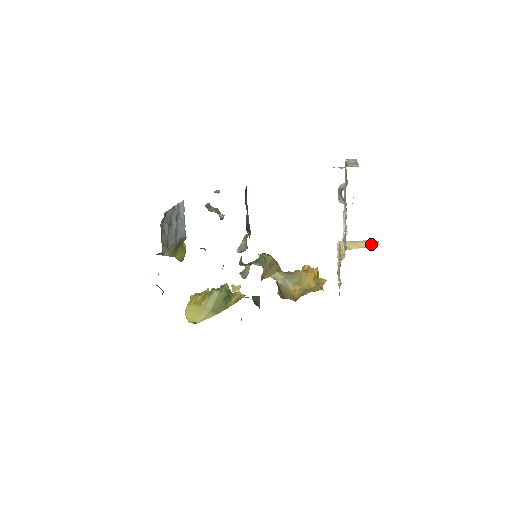
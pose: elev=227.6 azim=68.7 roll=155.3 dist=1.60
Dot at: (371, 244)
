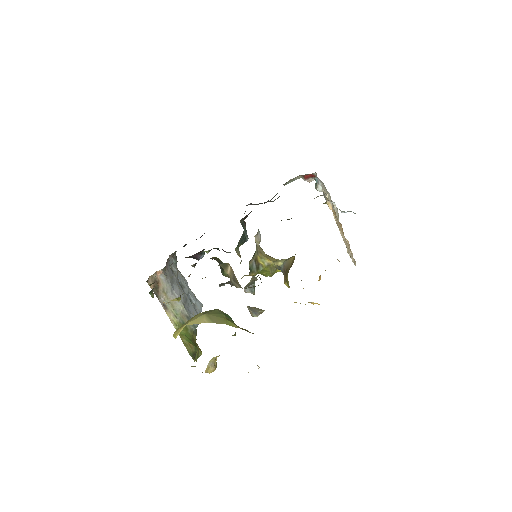
Dot at: occluded
